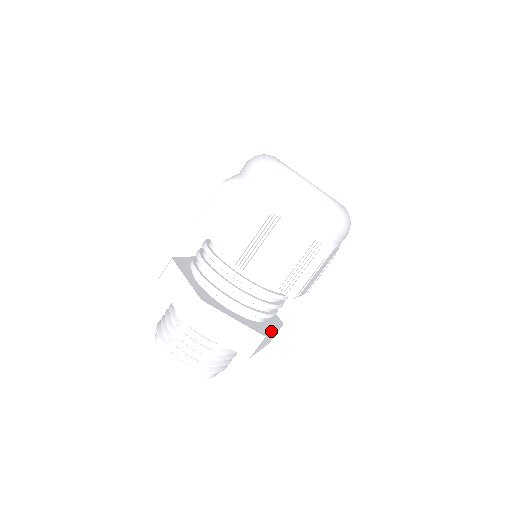
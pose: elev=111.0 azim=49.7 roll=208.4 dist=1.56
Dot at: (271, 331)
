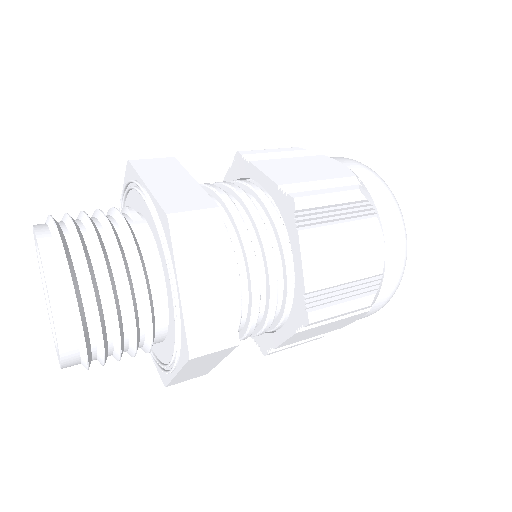
Dot at: occluded
